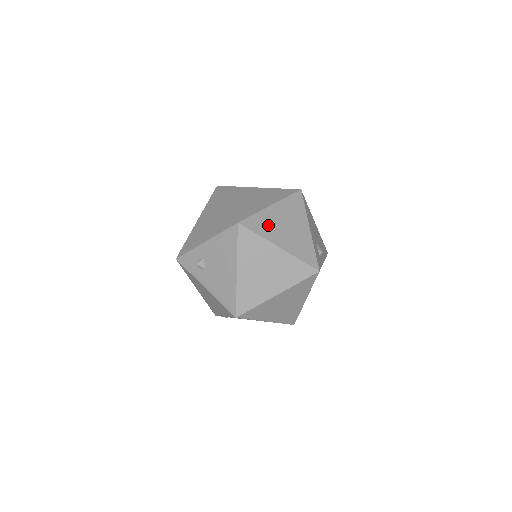
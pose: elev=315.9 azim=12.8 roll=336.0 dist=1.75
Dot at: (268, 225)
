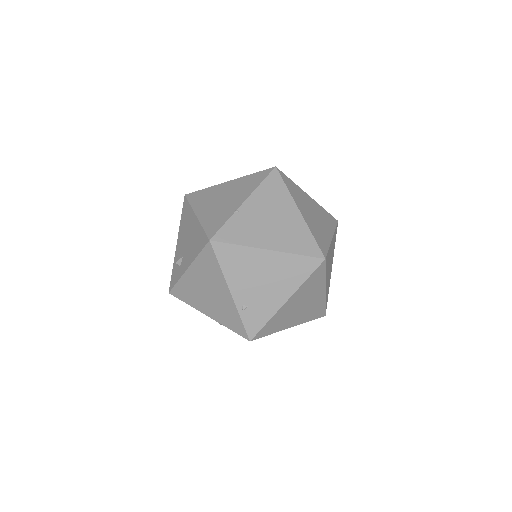
Dot at: occluded
